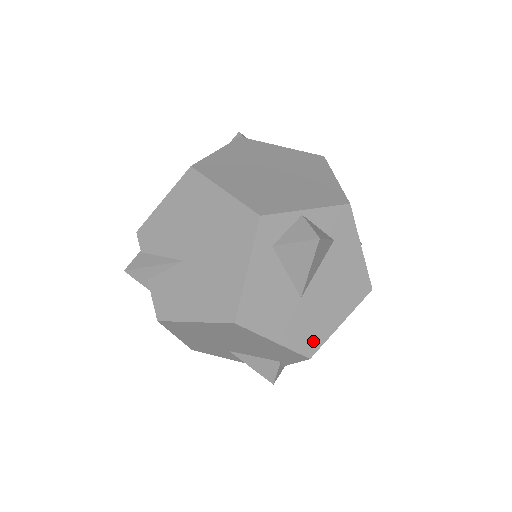
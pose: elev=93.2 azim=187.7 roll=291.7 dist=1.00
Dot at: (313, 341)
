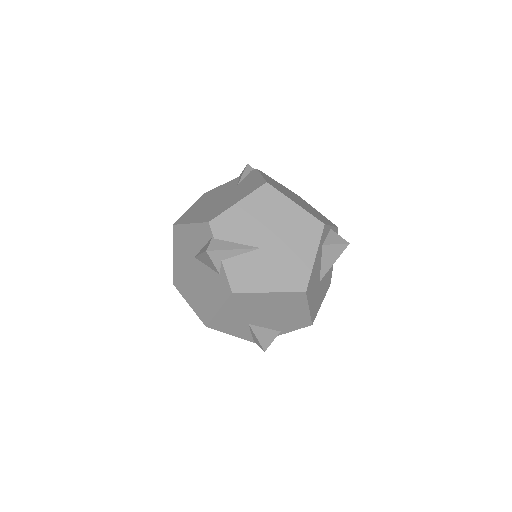
Dot at: (315, 313)
